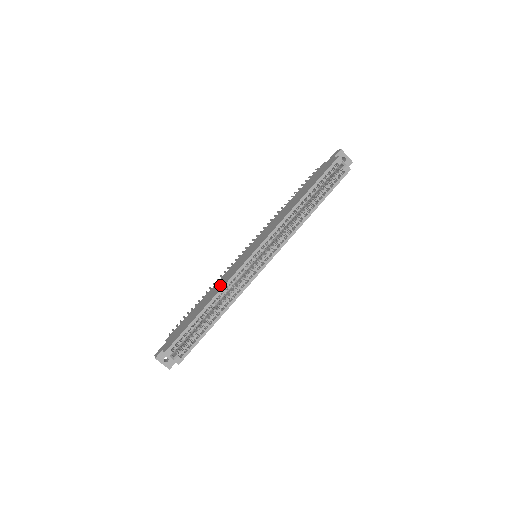
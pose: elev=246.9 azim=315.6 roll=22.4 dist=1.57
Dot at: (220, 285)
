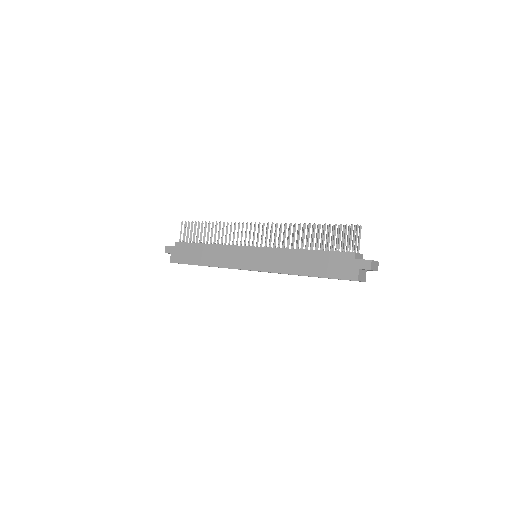
Dot at: (219, 259)
